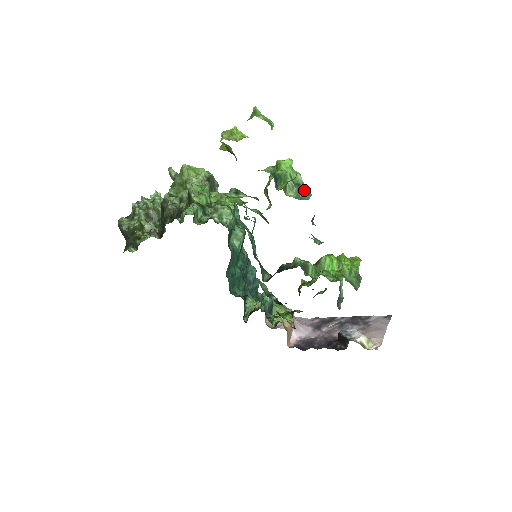
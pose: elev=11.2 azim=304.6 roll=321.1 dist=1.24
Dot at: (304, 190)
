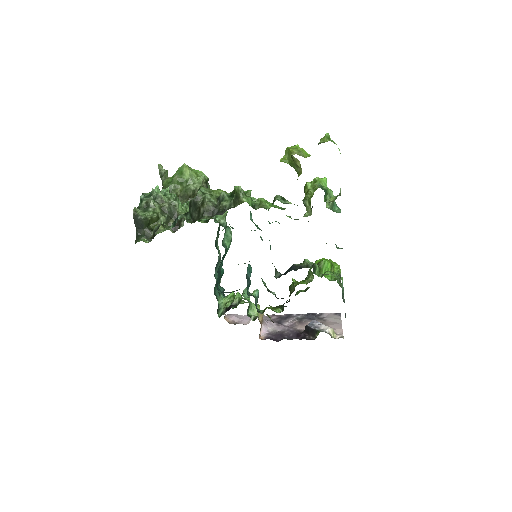
Dot at: (335, 204)
